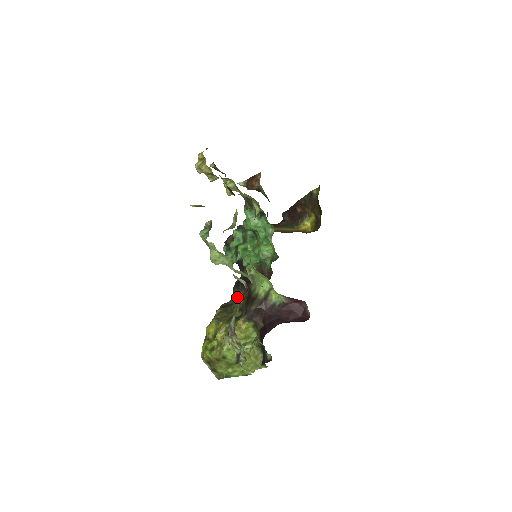
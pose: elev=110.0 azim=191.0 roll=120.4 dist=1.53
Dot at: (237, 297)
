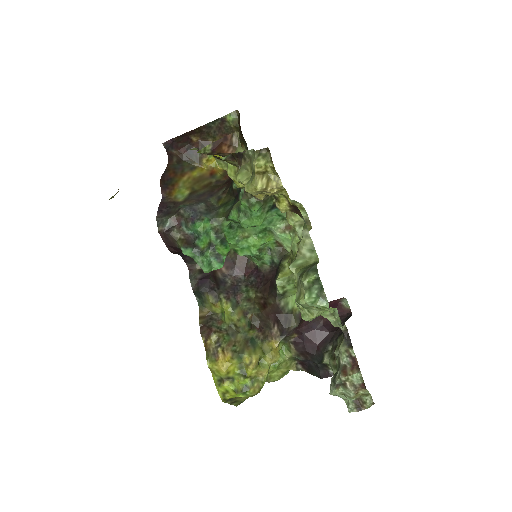
Dot at: (235, 311)
